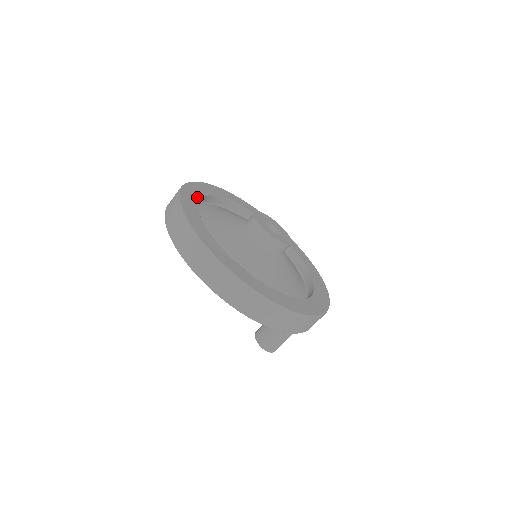
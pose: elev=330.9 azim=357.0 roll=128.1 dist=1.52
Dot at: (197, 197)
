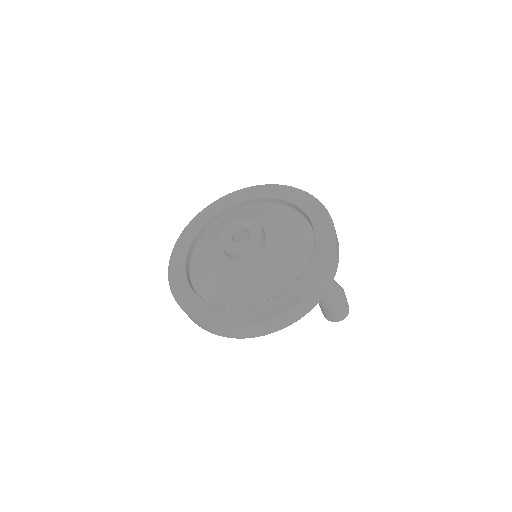
Dot at: (198, 229)
